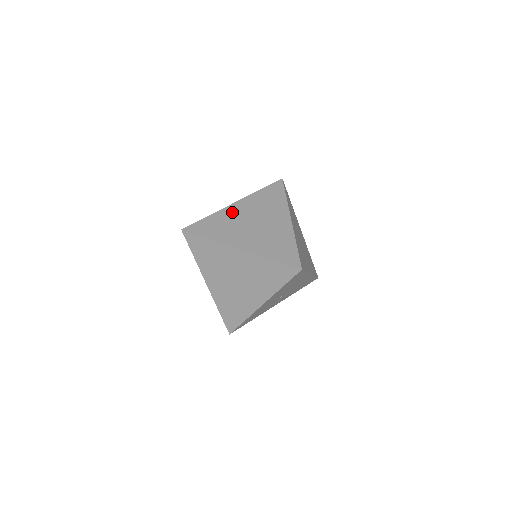
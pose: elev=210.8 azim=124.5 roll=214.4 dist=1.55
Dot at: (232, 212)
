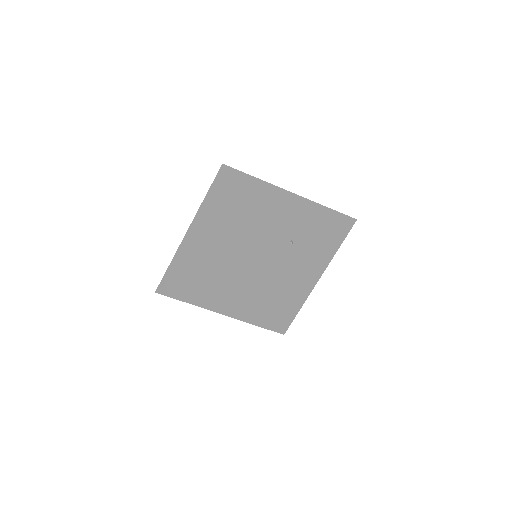
Dot at: occluded
